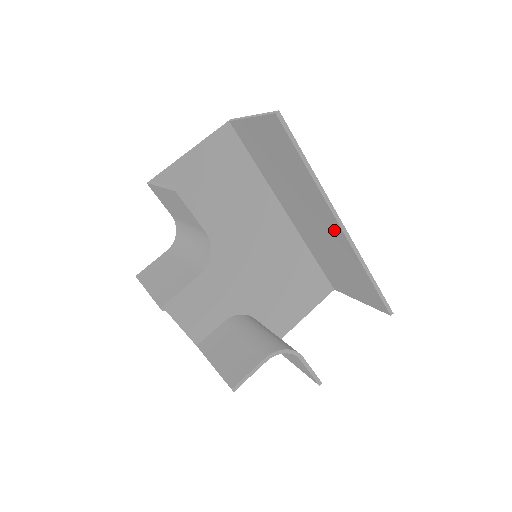
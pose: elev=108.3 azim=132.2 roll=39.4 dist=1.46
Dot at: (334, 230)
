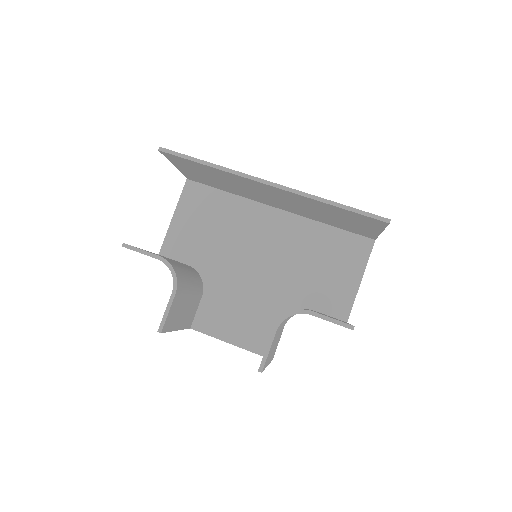
Dot at: (276, 191)
